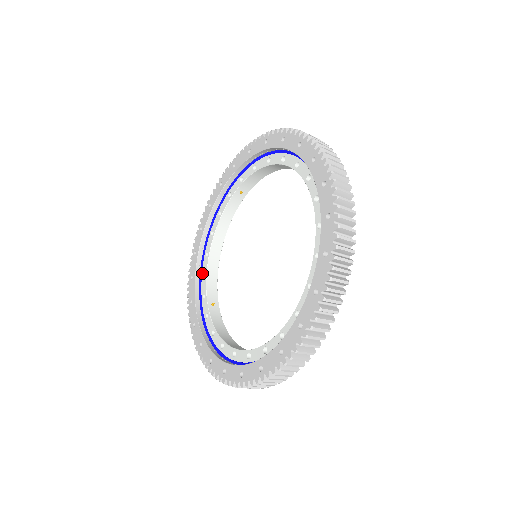
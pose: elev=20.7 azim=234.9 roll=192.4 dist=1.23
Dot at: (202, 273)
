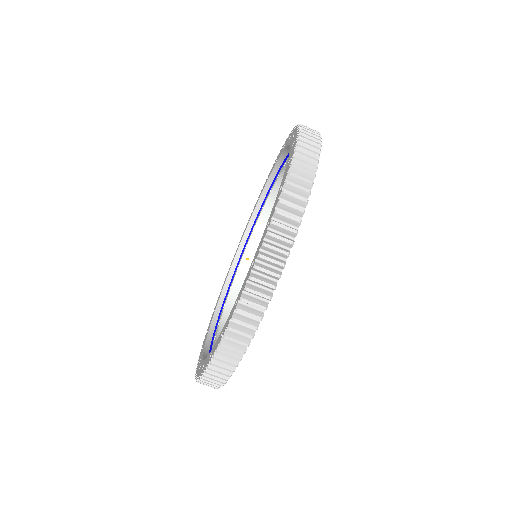
Dot at: (213, 339)
